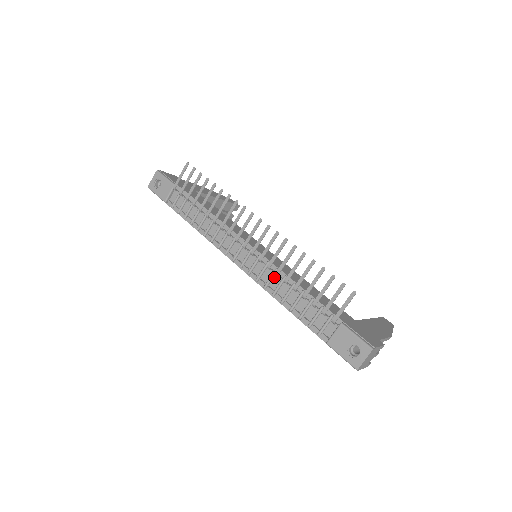
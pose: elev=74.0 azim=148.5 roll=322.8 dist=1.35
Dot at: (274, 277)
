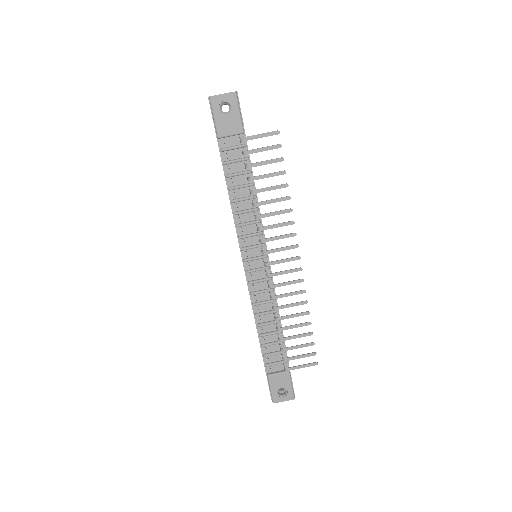
Dot at: (268, 303)
